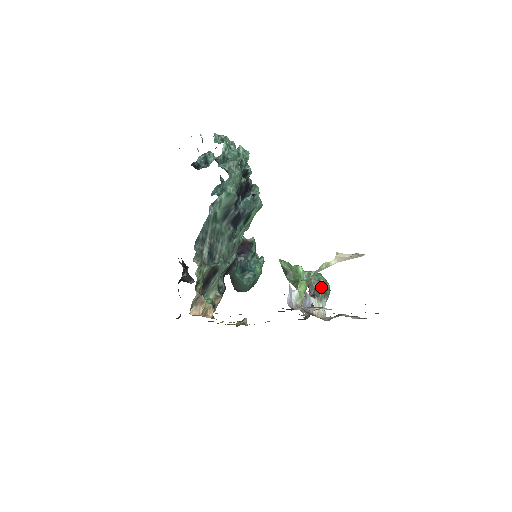
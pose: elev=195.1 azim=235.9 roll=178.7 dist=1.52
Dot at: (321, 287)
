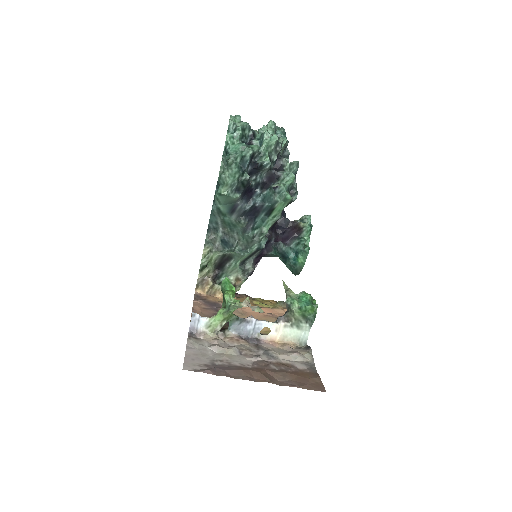
Dot at: (293, 313)
